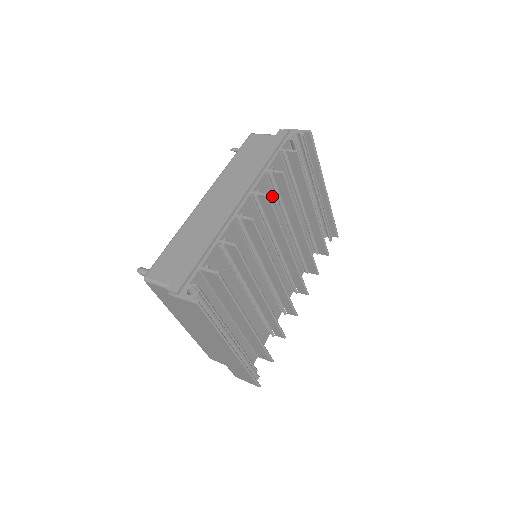
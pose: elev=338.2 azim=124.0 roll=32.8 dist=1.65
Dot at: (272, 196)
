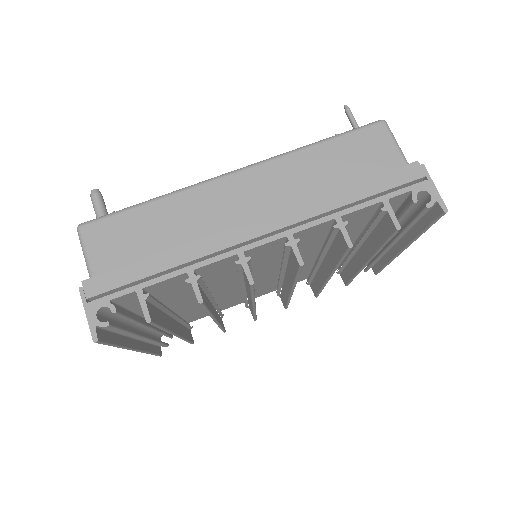
Dot at: (322, 235)
